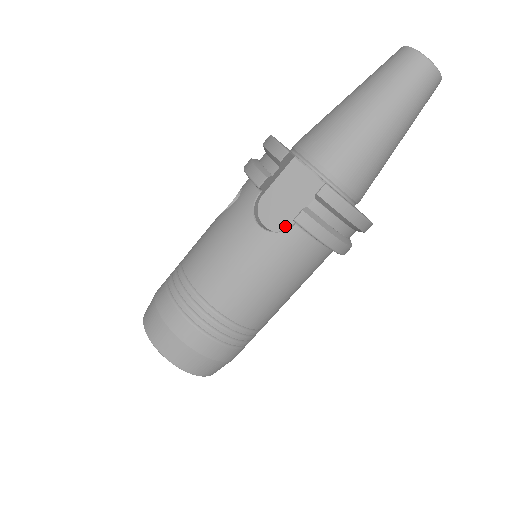
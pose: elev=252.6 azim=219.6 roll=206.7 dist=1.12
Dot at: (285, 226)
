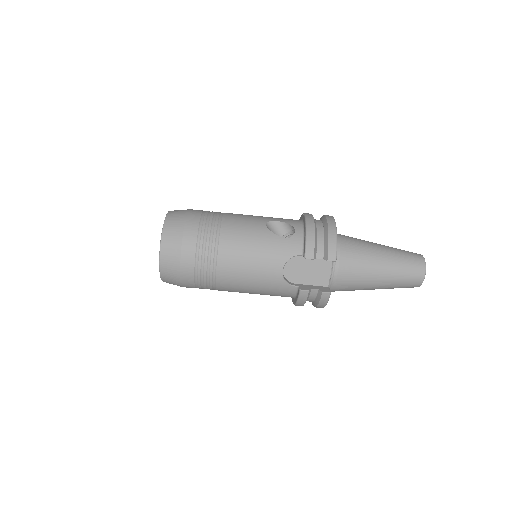
Dot at: (291, 279)
